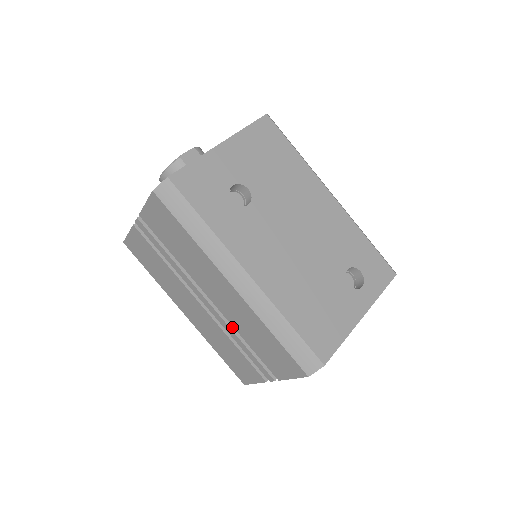
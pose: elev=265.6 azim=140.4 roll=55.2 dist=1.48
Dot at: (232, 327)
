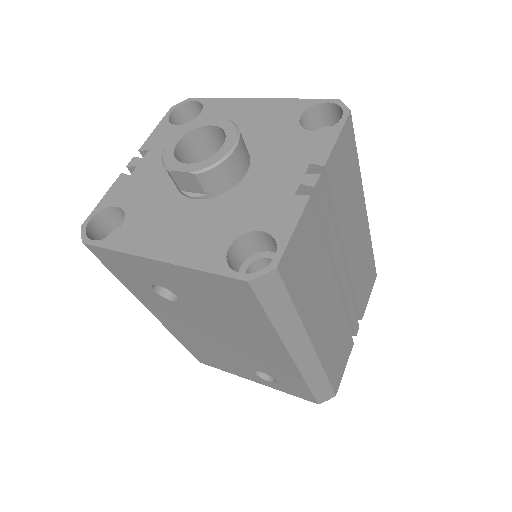
Dot at: occluded
